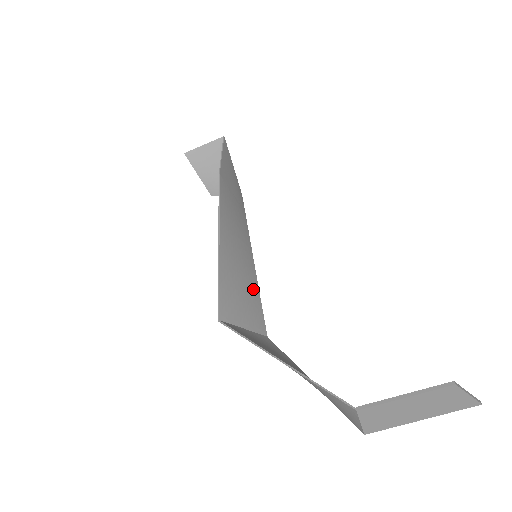
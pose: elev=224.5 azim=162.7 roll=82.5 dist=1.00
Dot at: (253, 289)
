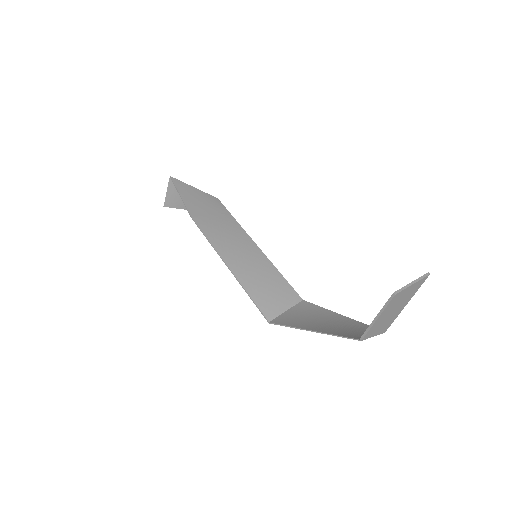
Dot at: (273, 274)
